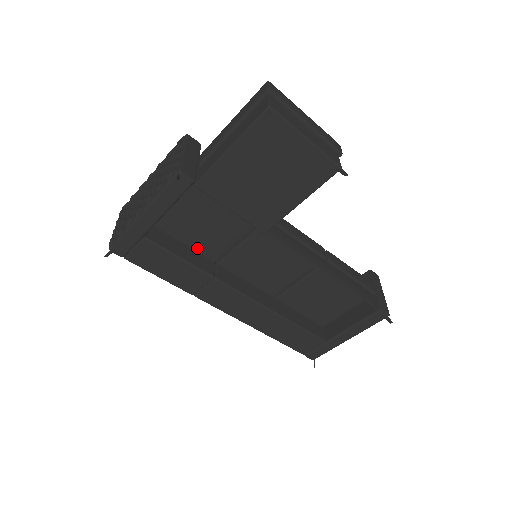
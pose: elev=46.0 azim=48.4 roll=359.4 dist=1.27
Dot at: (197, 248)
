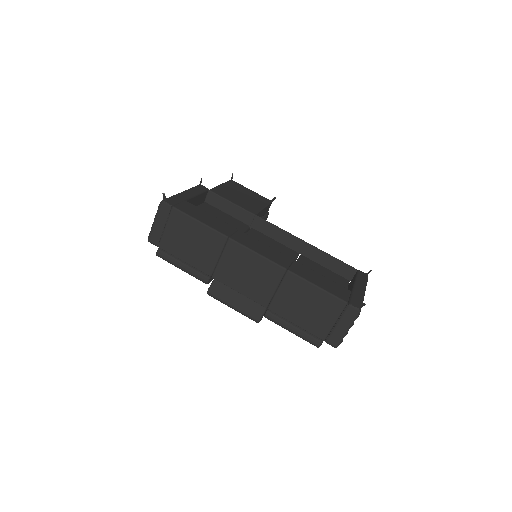
Dot at: occluded
